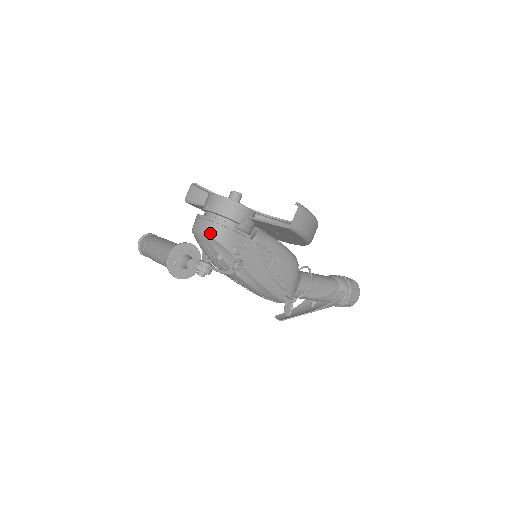
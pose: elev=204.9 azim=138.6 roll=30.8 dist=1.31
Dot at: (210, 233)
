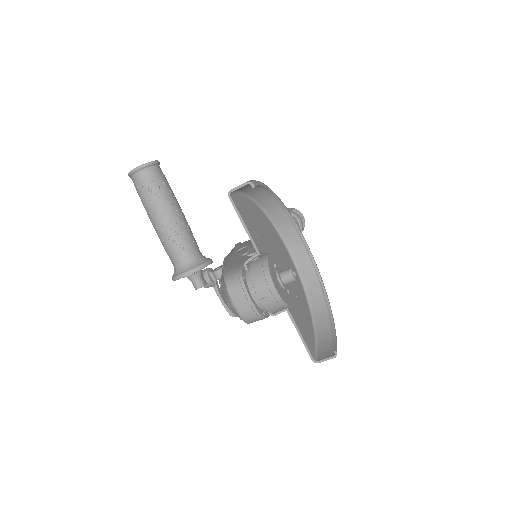
Dot at: (246, 319)
